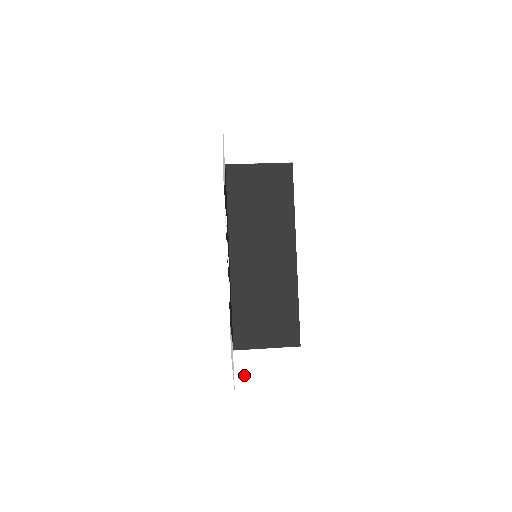
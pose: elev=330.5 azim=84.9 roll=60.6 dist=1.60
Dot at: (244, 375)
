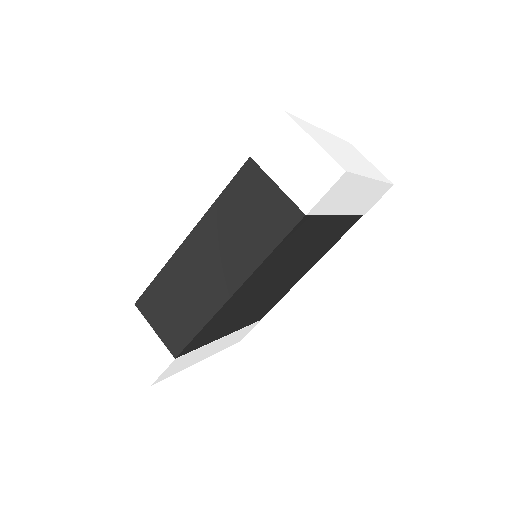
Dot at: (127, 327)
